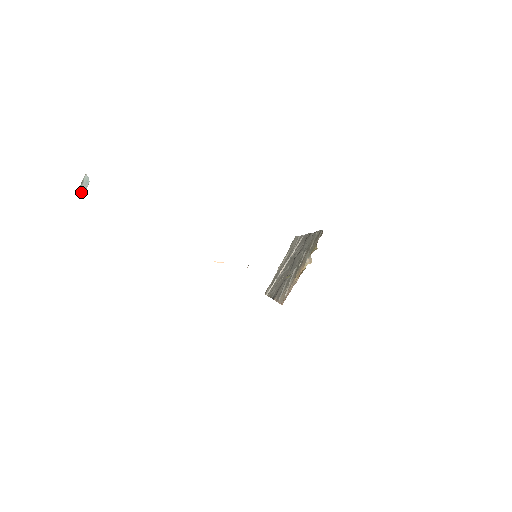
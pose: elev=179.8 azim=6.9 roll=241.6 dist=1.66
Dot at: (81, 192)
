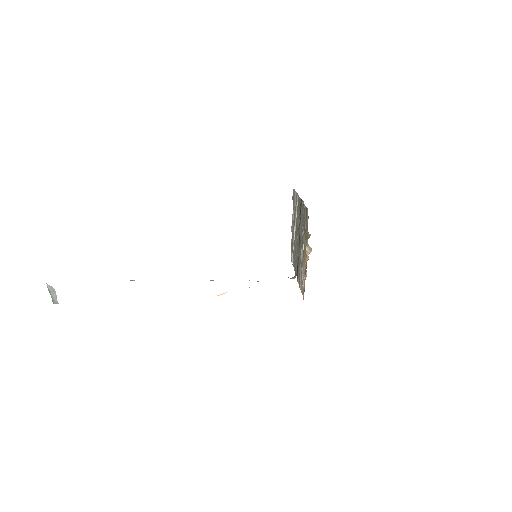
Dot at: (54, 301)
